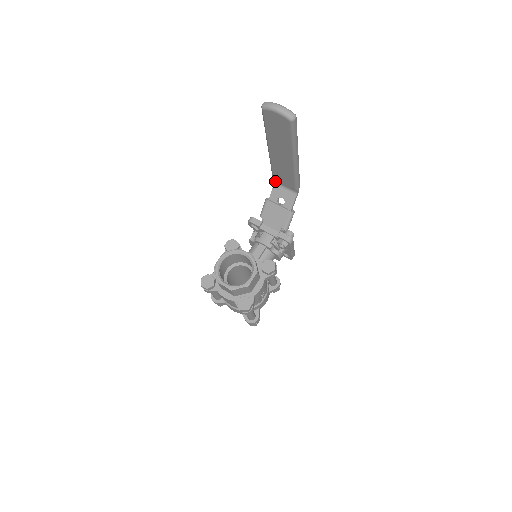
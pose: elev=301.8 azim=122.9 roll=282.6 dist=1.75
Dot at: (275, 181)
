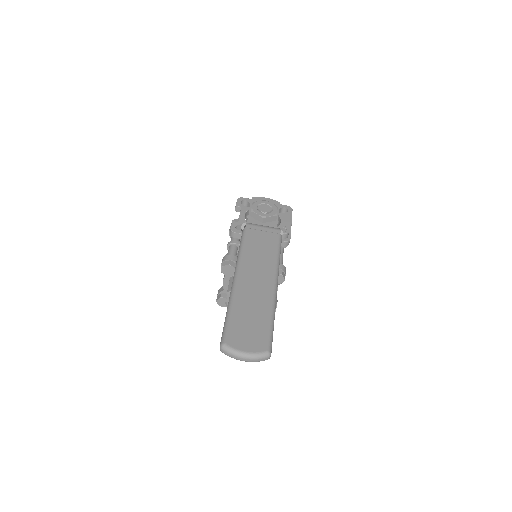
Dot at: occluded
